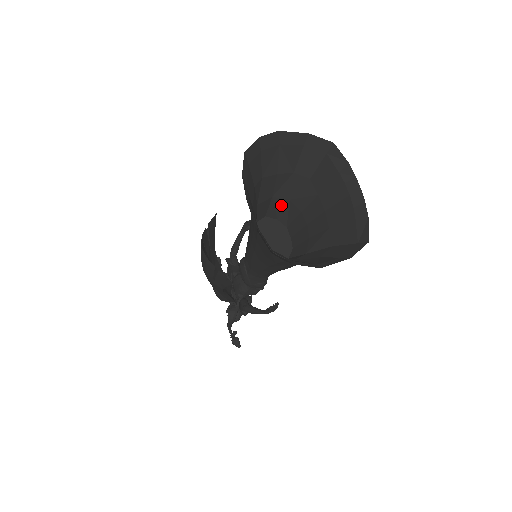
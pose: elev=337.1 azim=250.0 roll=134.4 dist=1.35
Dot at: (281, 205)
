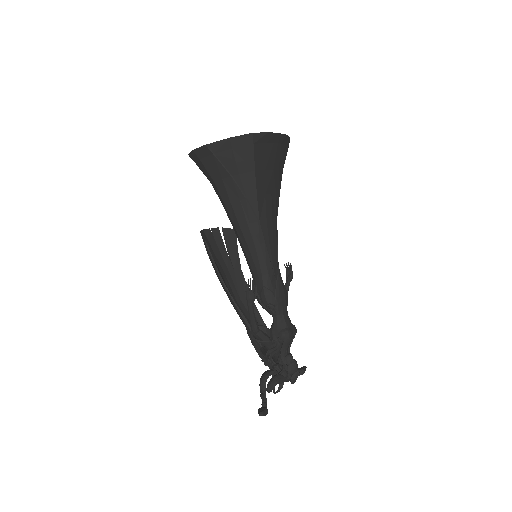
Dot at: occluded
